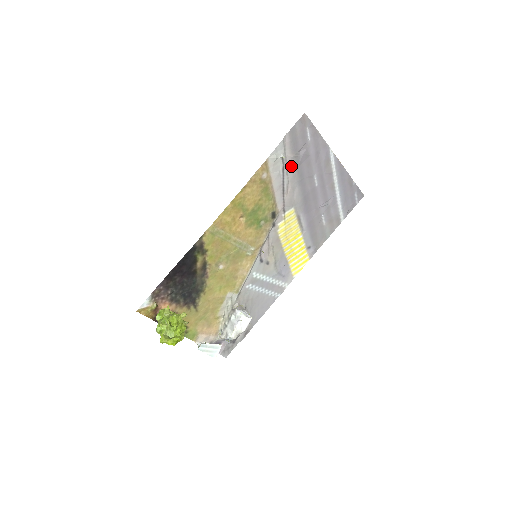
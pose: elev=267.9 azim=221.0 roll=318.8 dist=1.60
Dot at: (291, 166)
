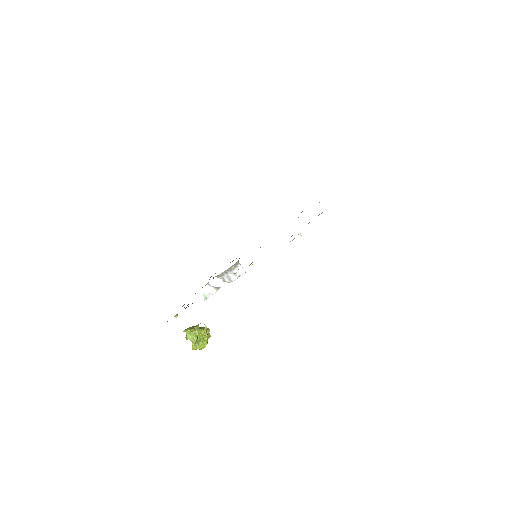
Dot at: occluded
